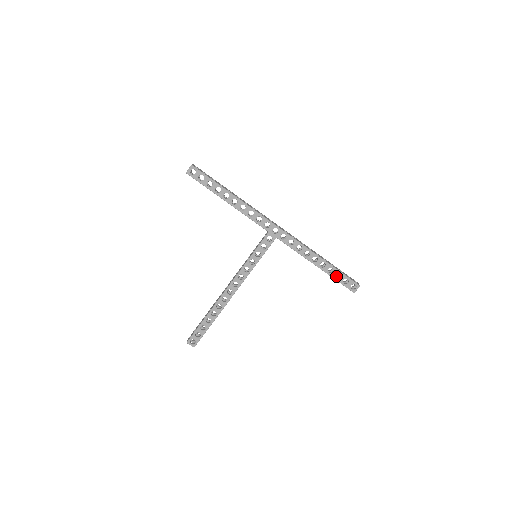
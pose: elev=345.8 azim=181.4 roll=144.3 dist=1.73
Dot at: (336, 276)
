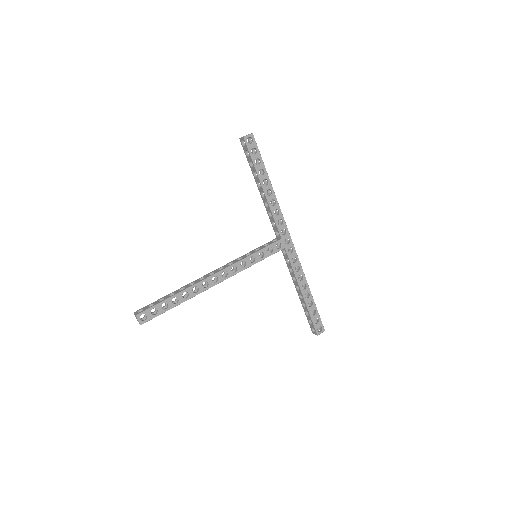
Dot at: occluded
